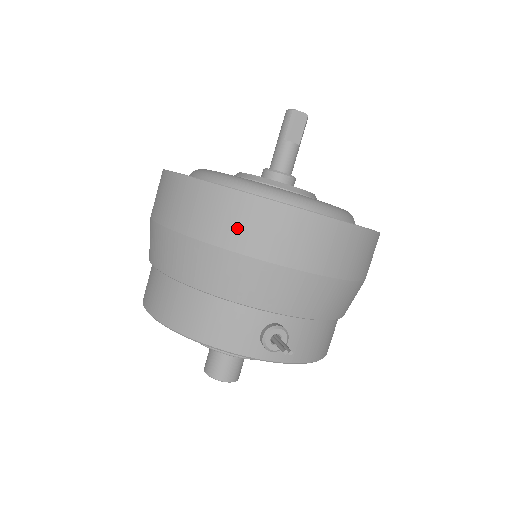
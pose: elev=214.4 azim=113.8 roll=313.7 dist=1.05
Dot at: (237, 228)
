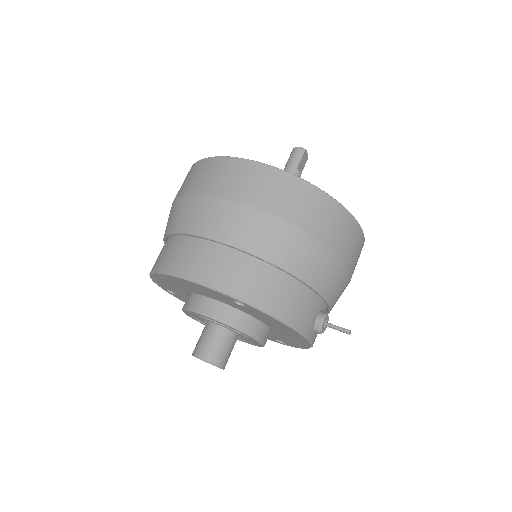
Dot at: (334, 231)
